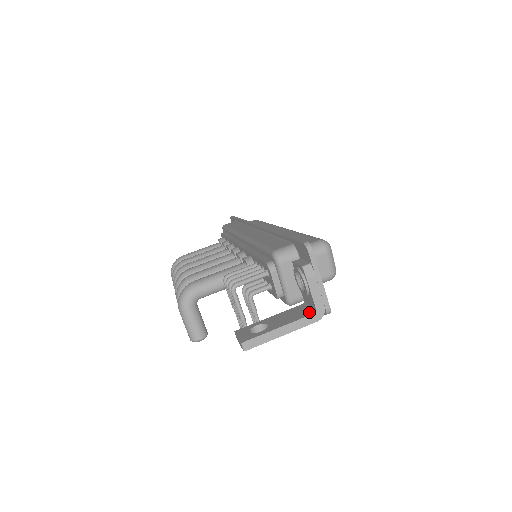
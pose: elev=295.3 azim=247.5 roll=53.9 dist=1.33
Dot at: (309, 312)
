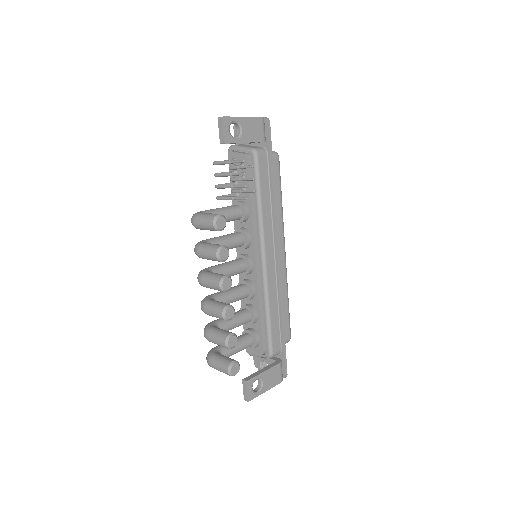
Dot at: occluded
